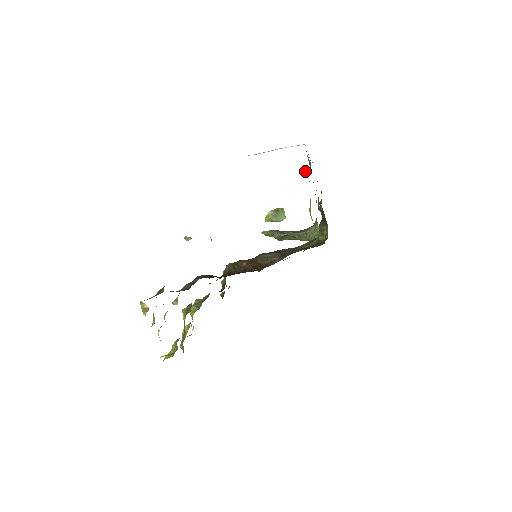
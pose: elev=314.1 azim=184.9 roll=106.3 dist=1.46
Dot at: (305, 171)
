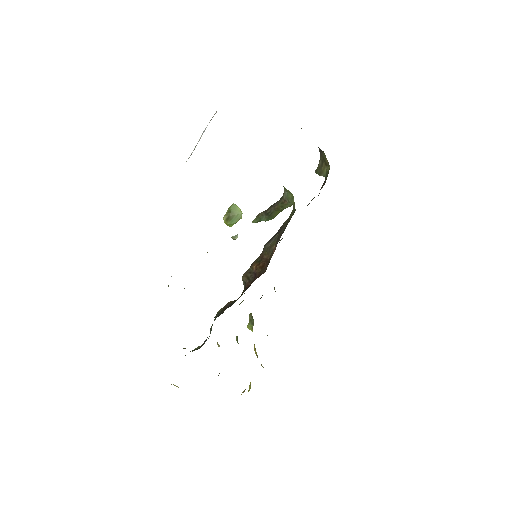
Dot at: occluded
